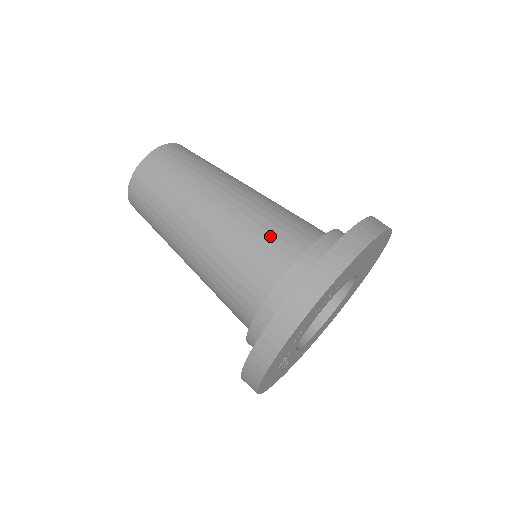
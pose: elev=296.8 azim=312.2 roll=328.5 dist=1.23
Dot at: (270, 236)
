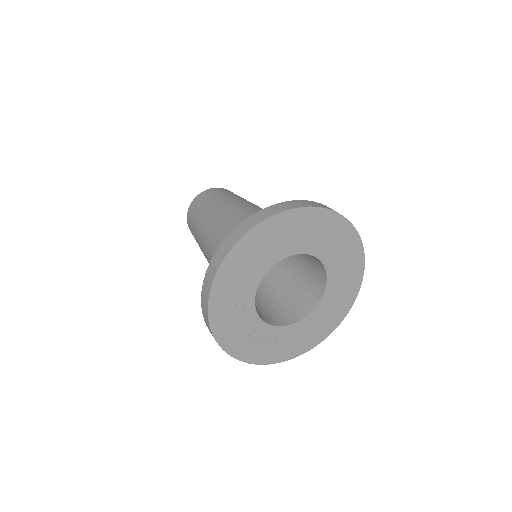
Dot at: occluded
